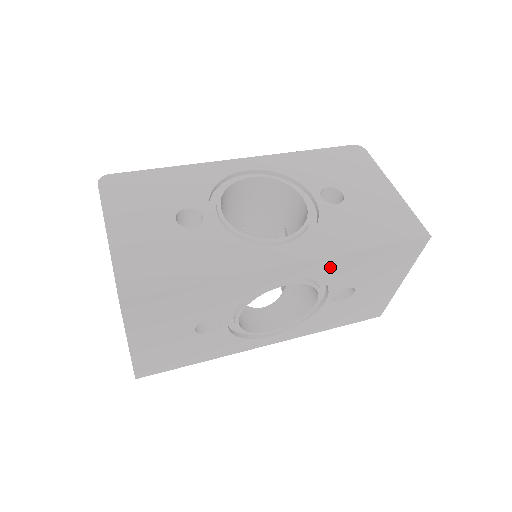
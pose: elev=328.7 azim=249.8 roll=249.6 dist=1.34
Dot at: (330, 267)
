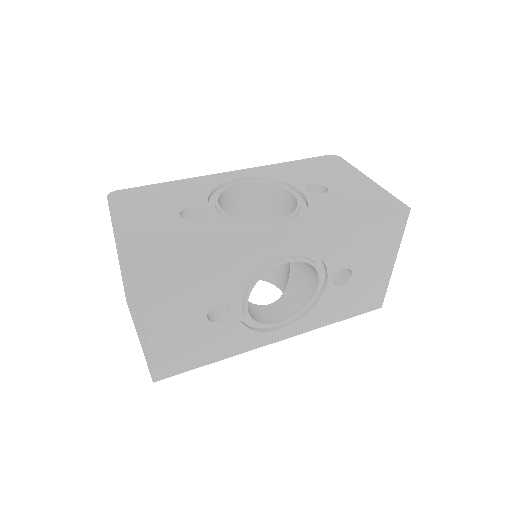
Dot at: (325, 242)
